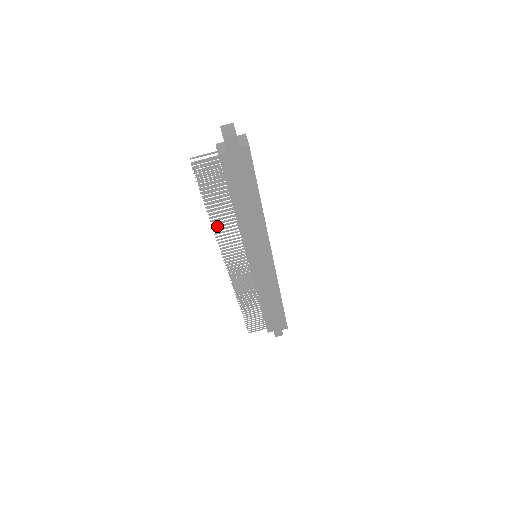
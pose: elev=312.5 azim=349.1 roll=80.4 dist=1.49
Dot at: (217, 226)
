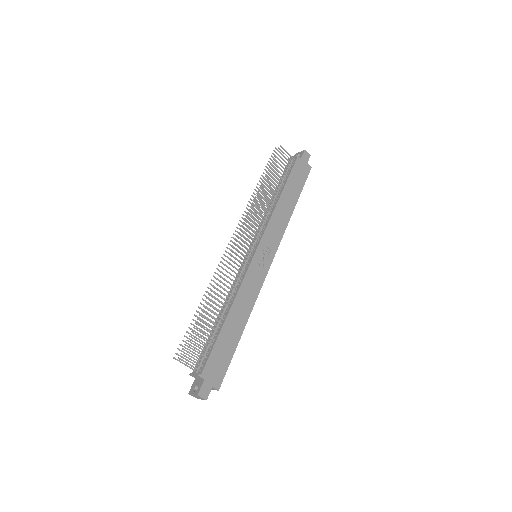
Dot at: occluded
